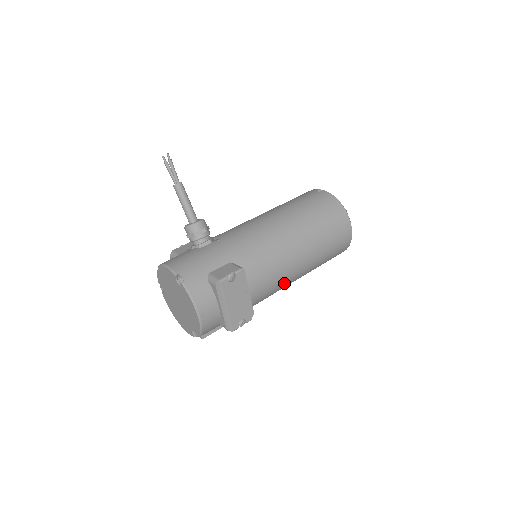
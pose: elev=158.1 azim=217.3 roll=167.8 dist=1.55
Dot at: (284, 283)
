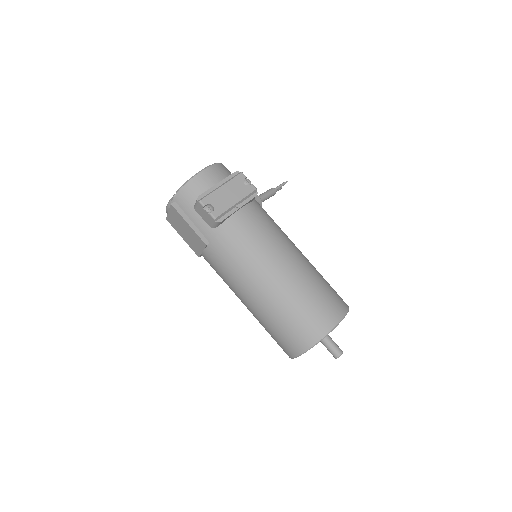
Dot at: (255, 258)
